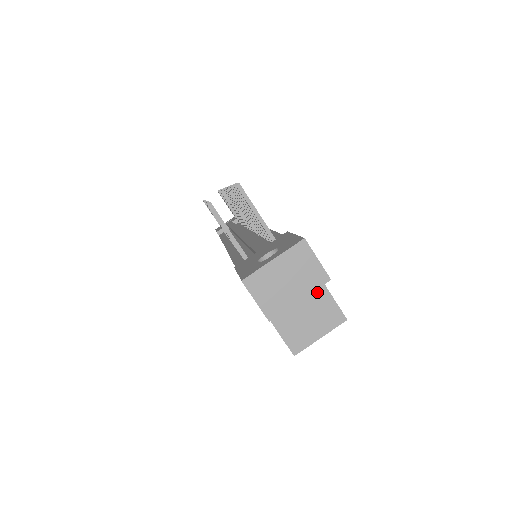
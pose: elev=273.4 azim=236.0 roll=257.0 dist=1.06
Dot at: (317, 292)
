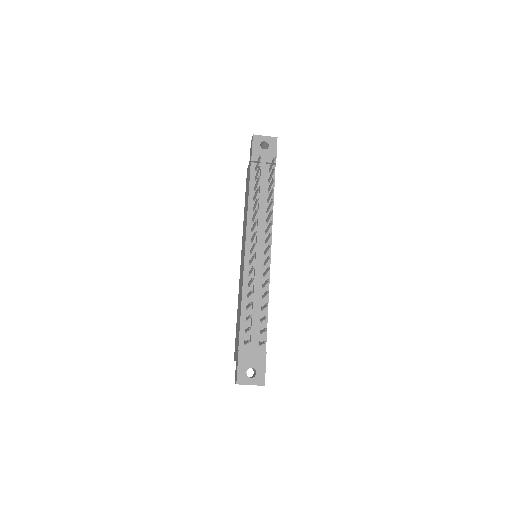
Dot at: occluded
